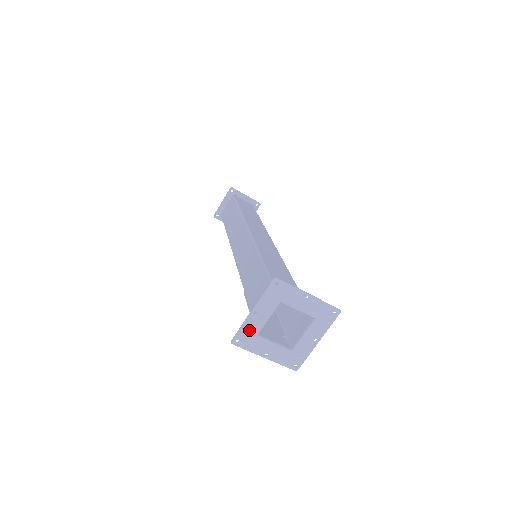
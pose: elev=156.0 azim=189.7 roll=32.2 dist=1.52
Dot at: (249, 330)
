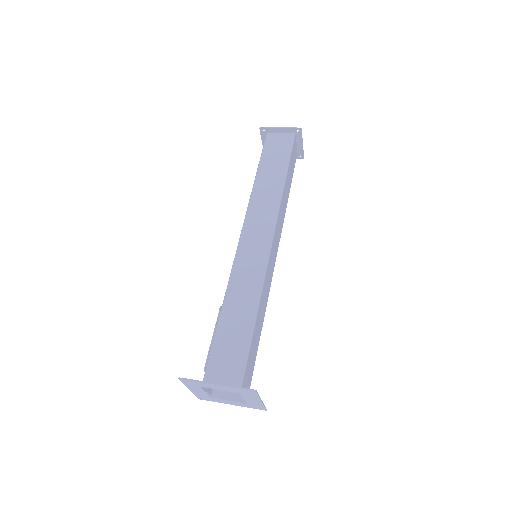
Dot at: (200, 384)
